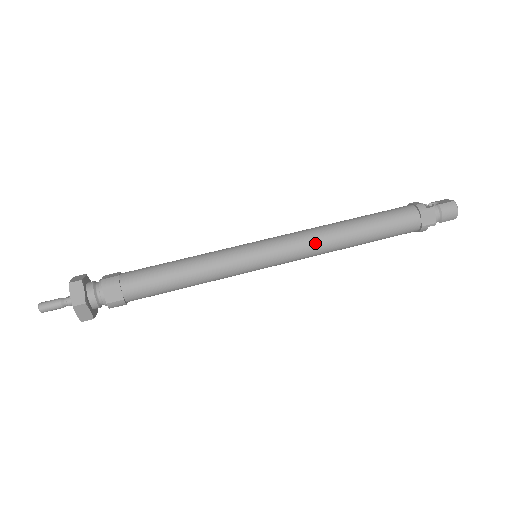
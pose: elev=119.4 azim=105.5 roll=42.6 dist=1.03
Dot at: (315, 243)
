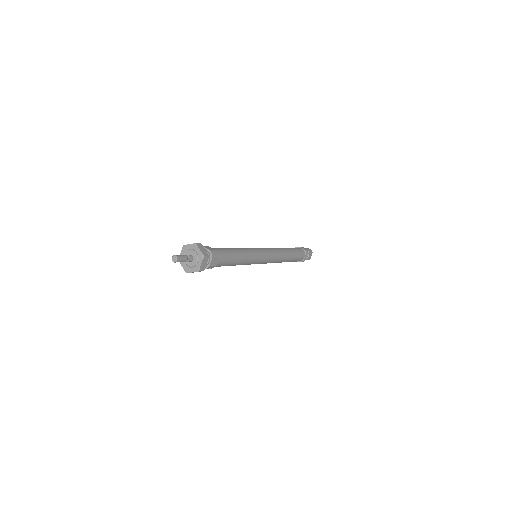
Dot at: (274, 248)
